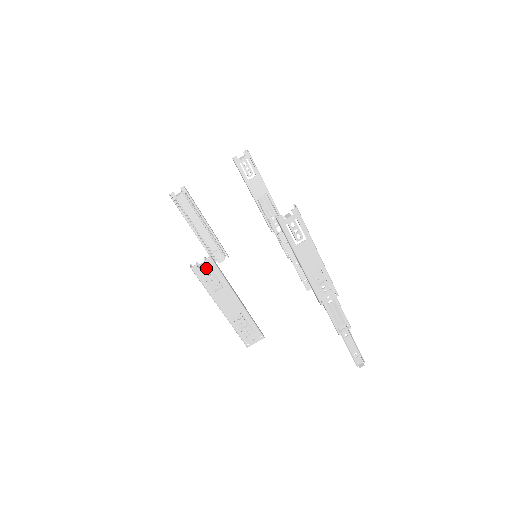
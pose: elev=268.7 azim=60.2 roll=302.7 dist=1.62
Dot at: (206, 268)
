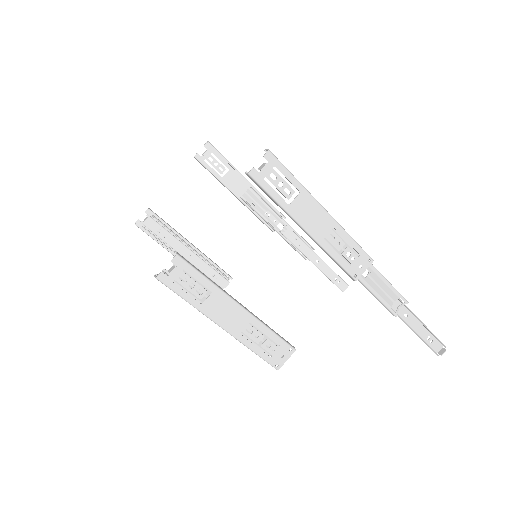
Dot at: (177, 272)
